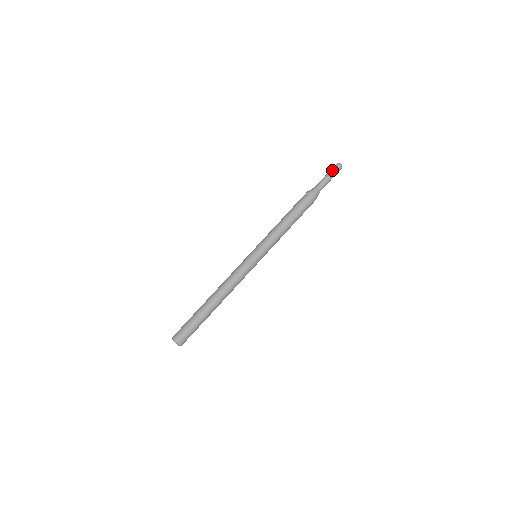
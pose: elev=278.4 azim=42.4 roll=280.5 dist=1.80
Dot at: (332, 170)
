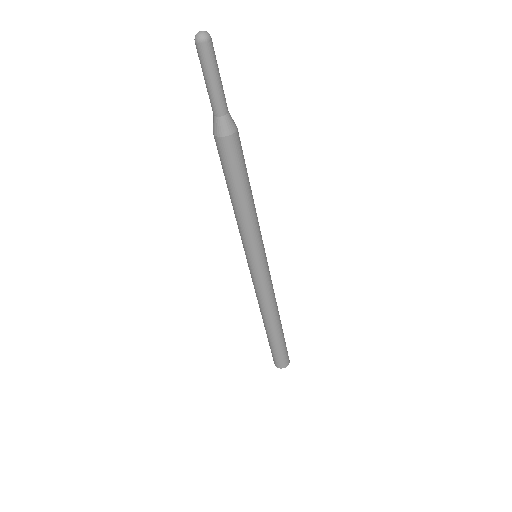
Dot at: (207, 65)
